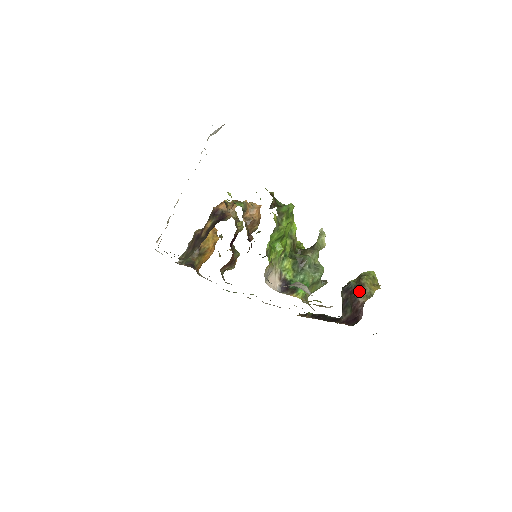
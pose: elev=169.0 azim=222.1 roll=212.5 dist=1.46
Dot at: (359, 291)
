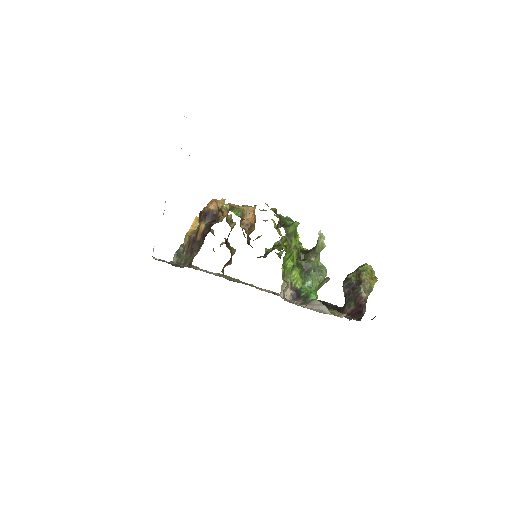
Dot at: (361, 288)
